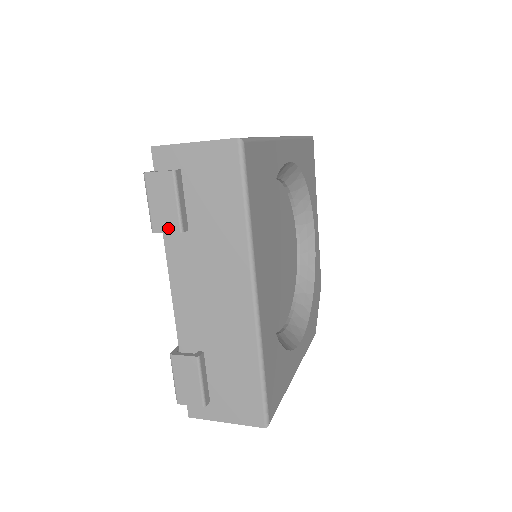
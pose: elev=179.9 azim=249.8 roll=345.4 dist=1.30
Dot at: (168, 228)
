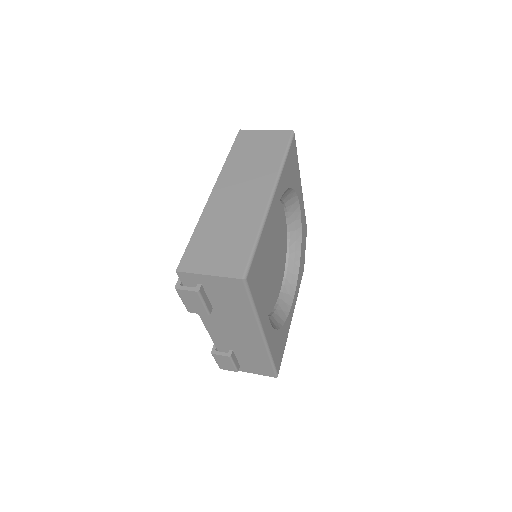
Dot at: (199, 312)
